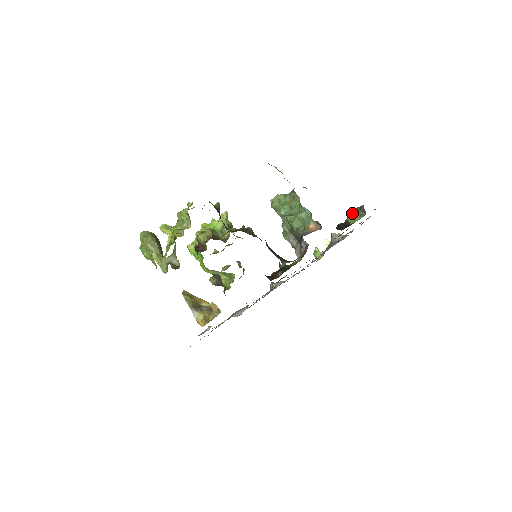
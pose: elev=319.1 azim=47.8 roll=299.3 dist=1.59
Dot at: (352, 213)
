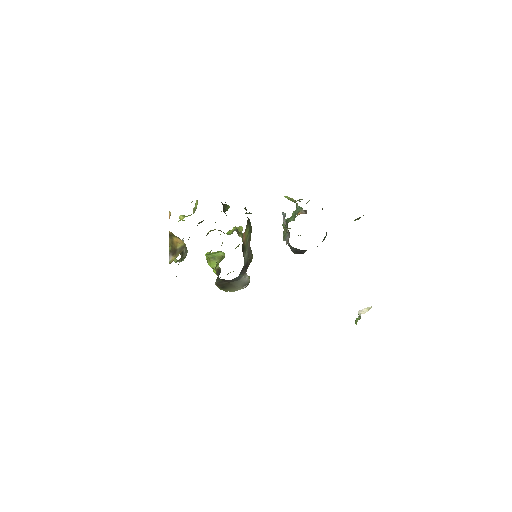
Dot at: occluded
